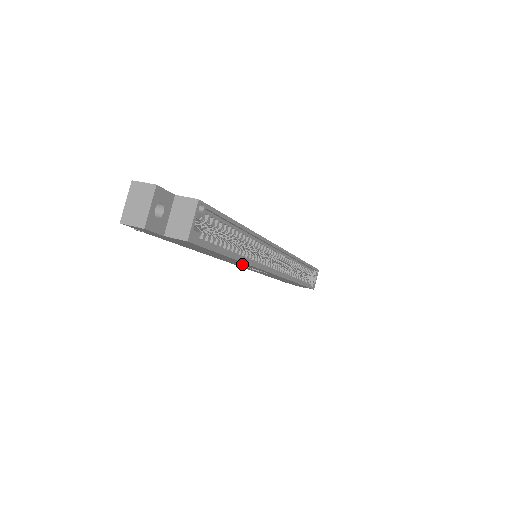
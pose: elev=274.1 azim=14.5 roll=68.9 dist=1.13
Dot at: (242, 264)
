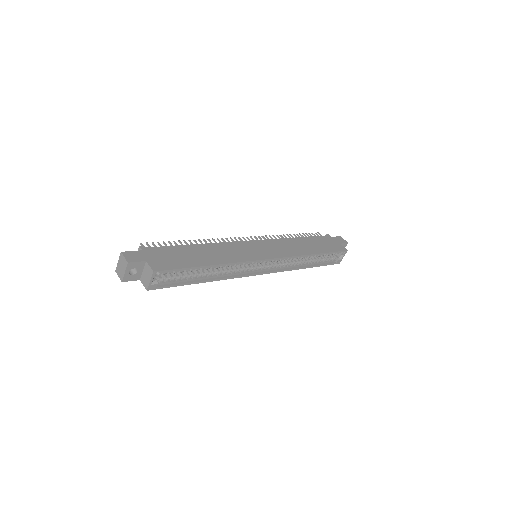
Dot at: occluded
